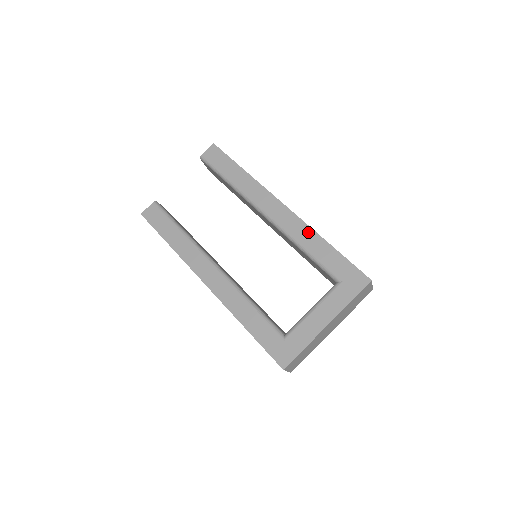
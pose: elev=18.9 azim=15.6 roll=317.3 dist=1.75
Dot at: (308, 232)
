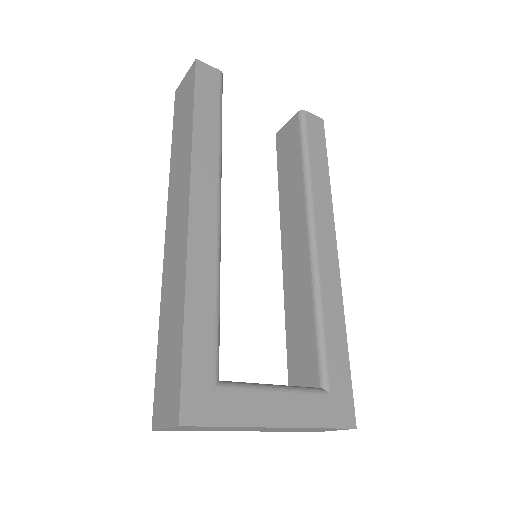
Dot at: (338, 303)
